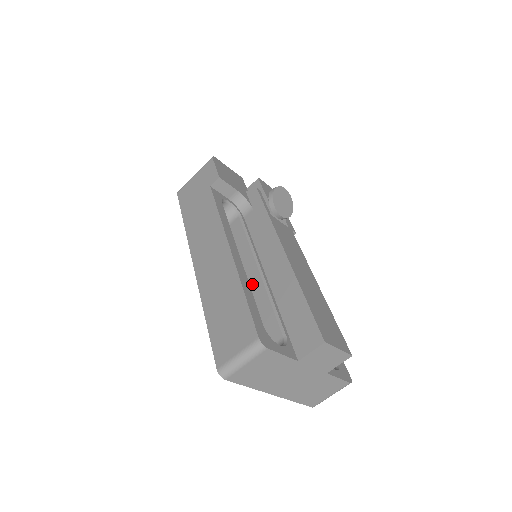
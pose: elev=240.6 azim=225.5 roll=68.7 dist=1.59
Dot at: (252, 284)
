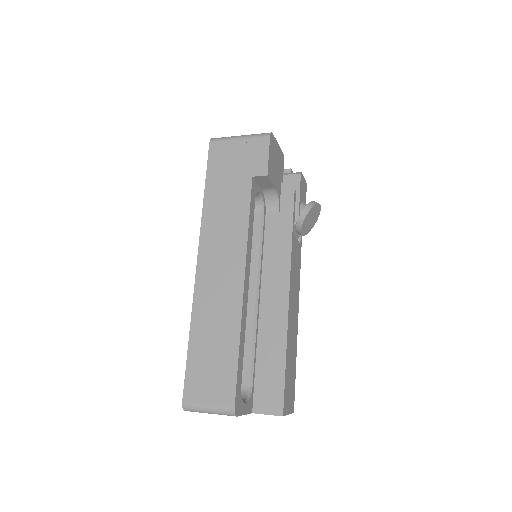
Dot at: occluded
